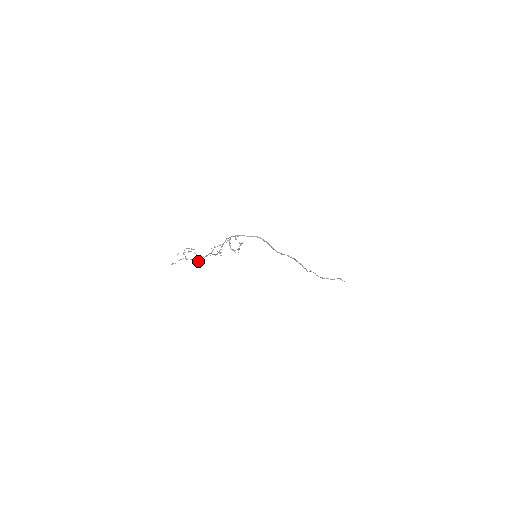
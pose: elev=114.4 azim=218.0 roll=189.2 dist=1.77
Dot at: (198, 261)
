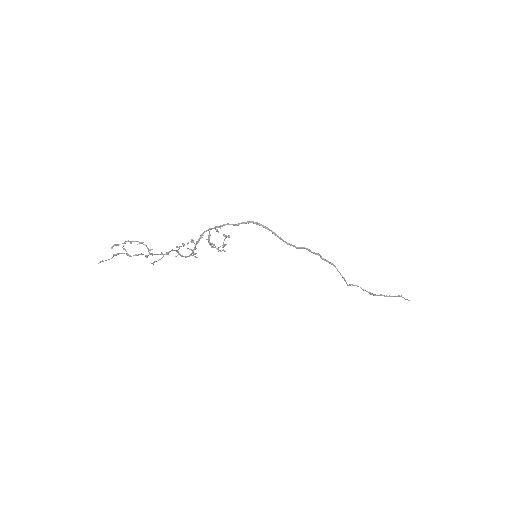
Dot at: (153, 262)
